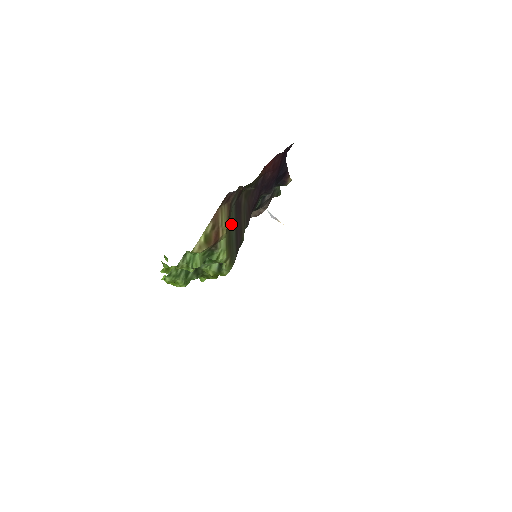
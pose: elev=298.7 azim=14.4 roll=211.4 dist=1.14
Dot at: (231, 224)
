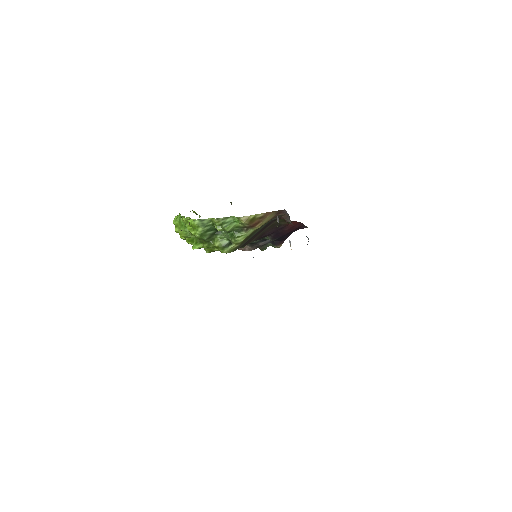
Dot at: (260, 228)
